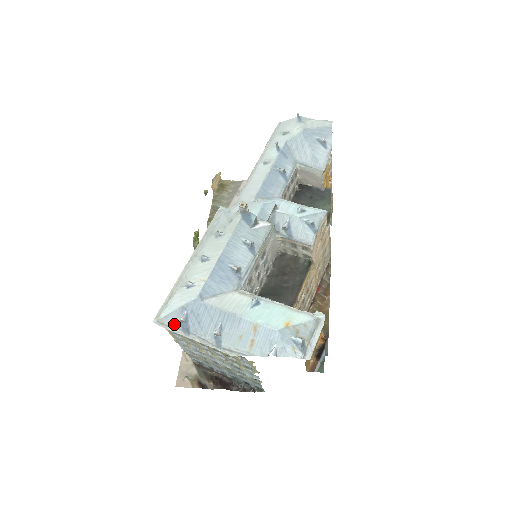
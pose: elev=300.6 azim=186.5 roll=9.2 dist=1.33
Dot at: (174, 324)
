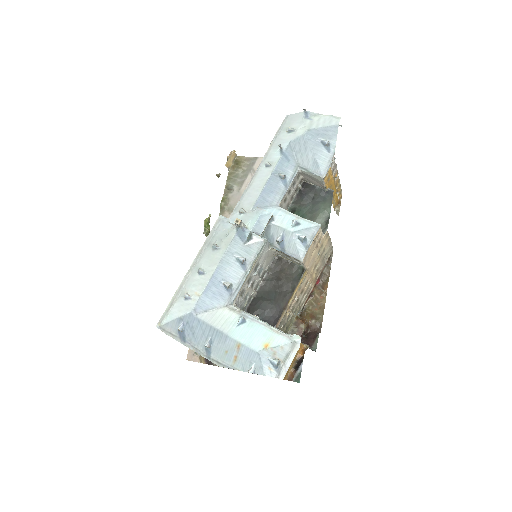
Dot at: (173, 331)
